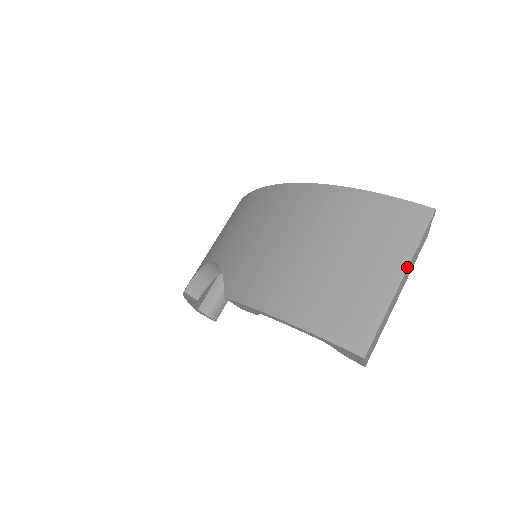
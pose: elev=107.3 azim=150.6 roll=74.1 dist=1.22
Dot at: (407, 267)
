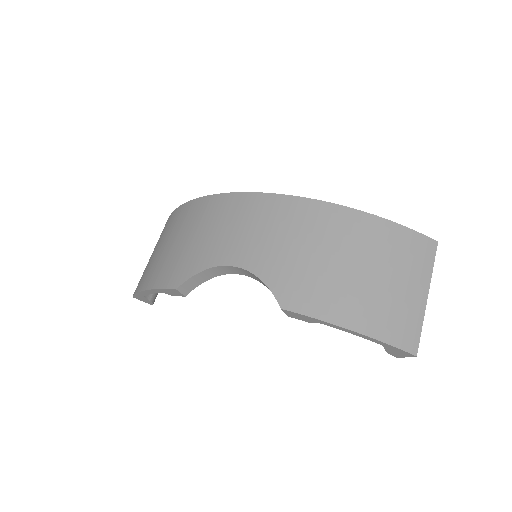
Dot at: (429, 286)
